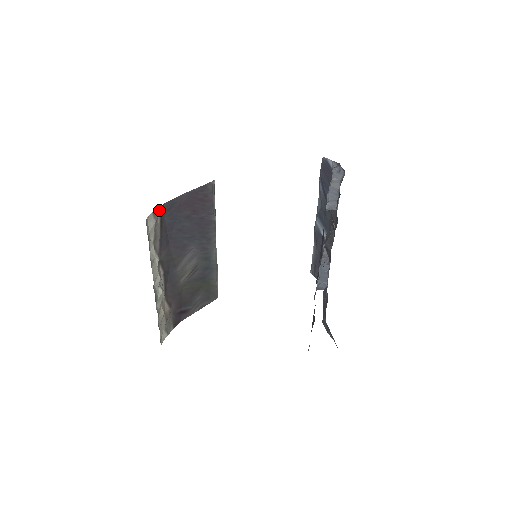
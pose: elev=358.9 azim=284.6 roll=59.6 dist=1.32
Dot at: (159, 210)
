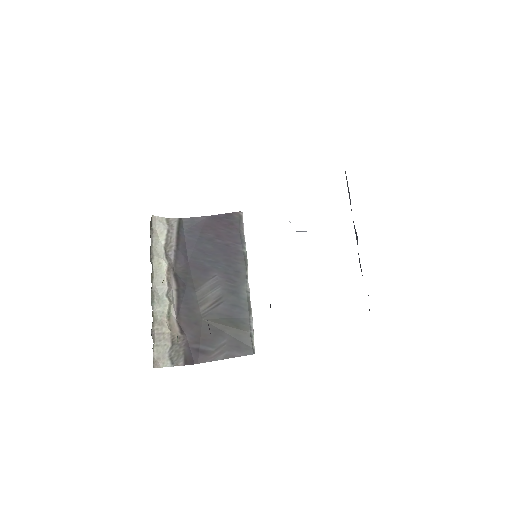
Dot at: (176, 221)
